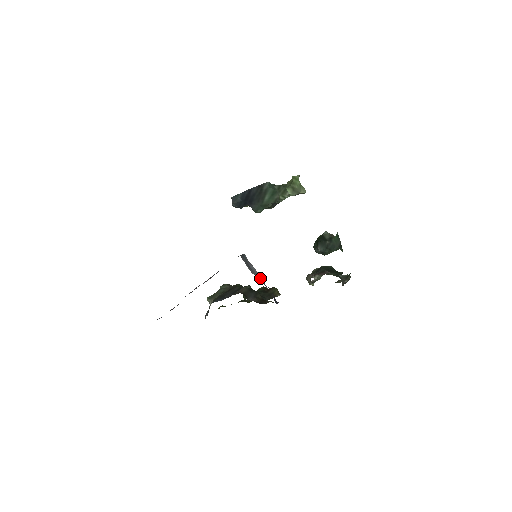
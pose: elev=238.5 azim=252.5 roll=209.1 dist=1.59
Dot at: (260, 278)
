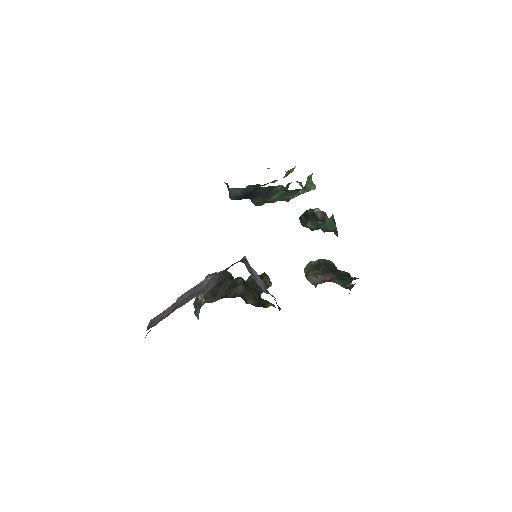
Dot at: (263, 285)
